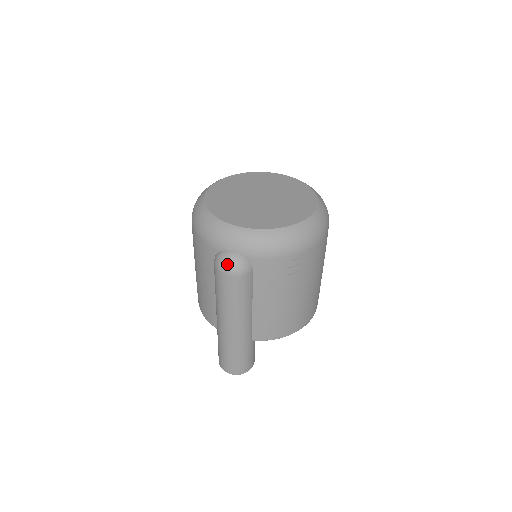
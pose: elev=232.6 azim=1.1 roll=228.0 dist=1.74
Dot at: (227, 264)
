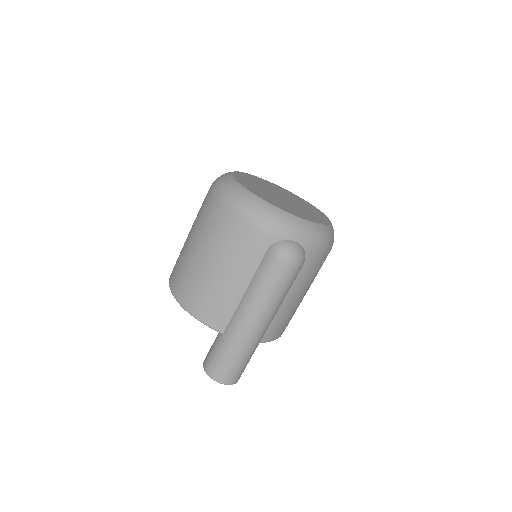
Dot at: (294, 253)
